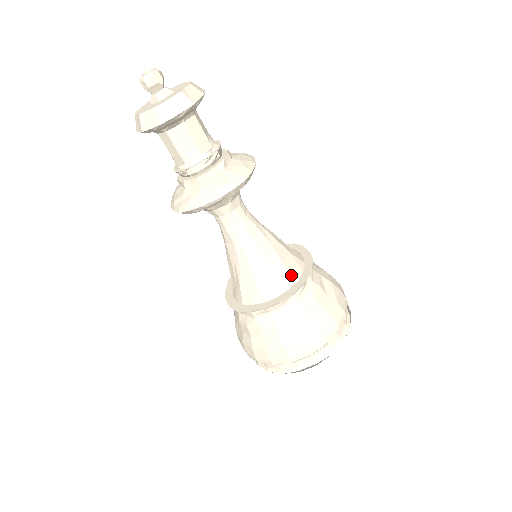
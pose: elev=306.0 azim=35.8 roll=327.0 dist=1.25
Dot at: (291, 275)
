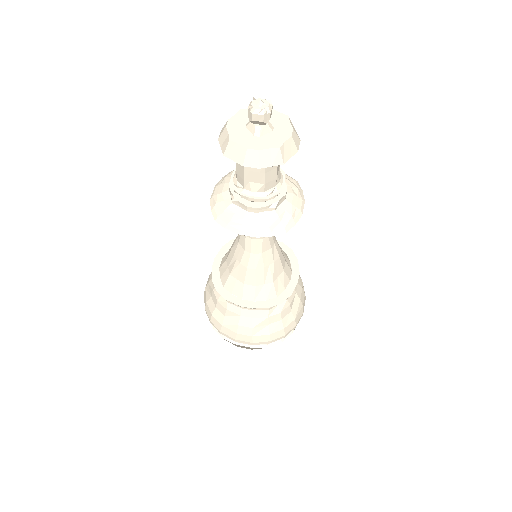
Dot at: (274, 291)
